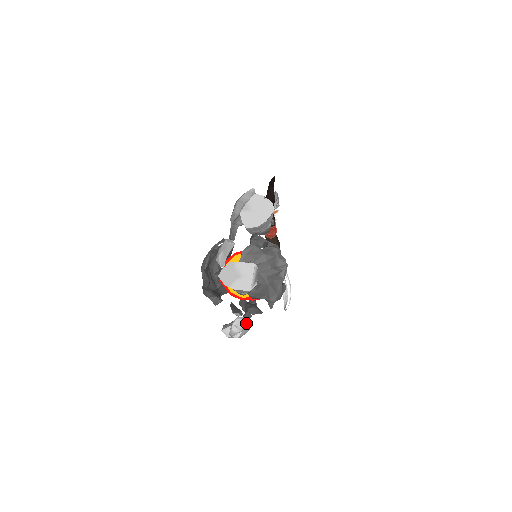
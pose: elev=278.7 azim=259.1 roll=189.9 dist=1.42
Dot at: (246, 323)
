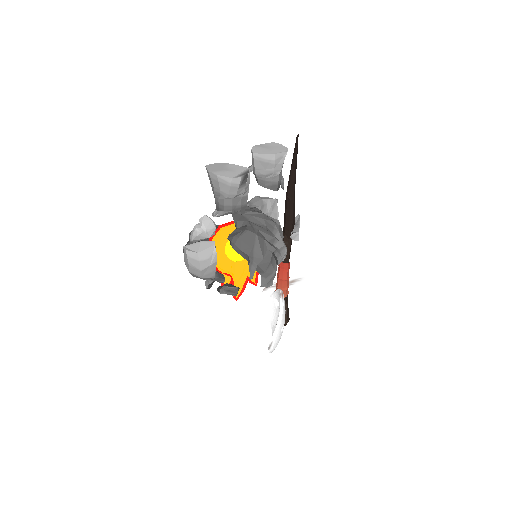
Dot at: (214, 228)
